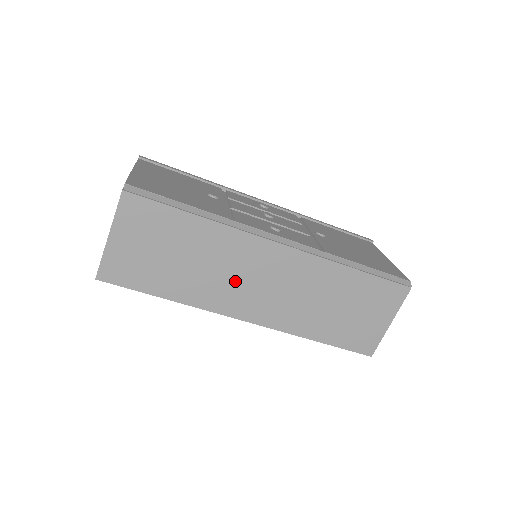
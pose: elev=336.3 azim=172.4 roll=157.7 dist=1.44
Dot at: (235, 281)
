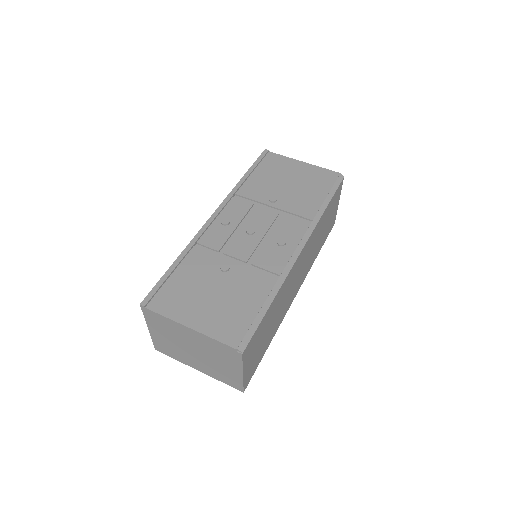
Dot at: (290, 293)
